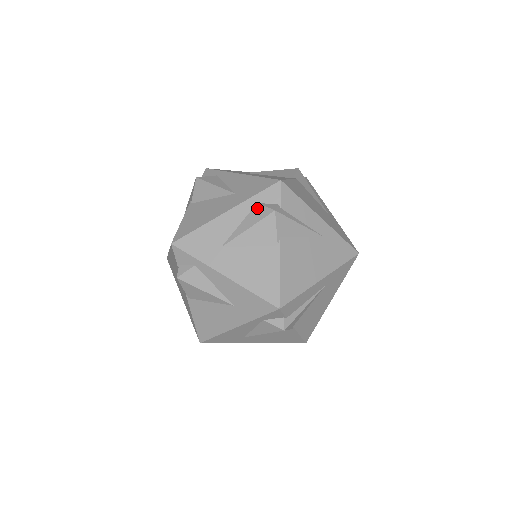
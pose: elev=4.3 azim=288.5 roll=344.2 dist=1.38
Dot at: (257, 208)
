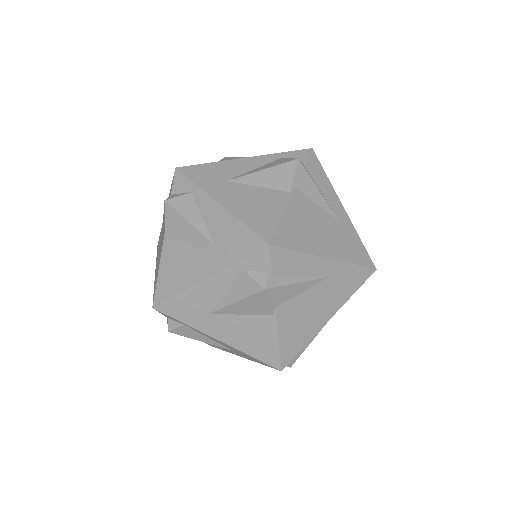
Dot at: (243, 278)
